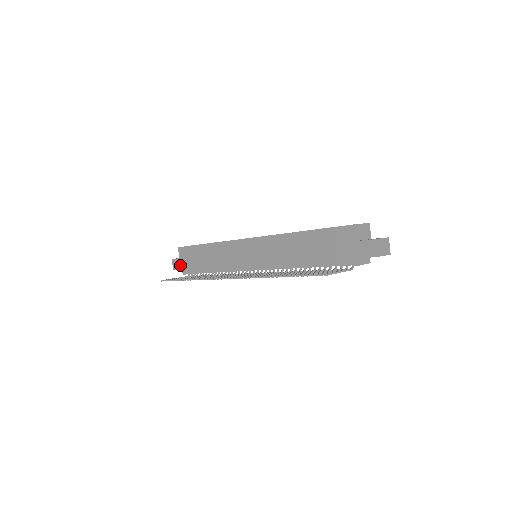
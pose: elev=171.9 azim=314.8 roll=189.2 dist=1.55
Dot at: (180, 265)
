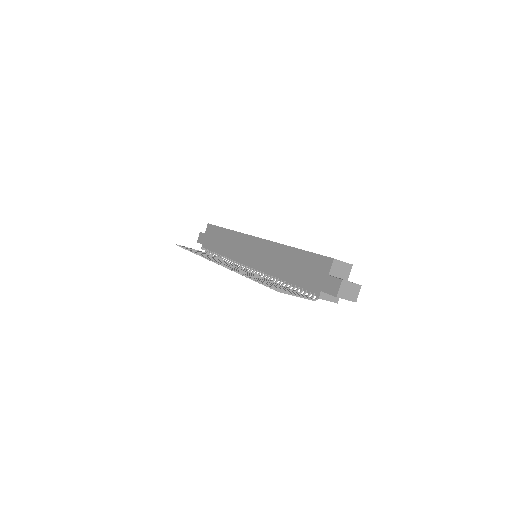
Dot at: (203, 240)
